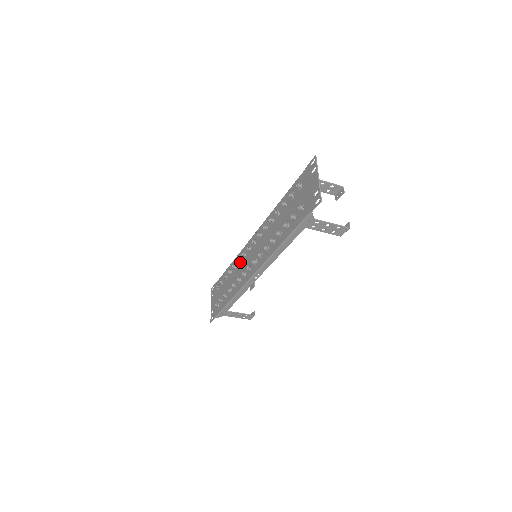
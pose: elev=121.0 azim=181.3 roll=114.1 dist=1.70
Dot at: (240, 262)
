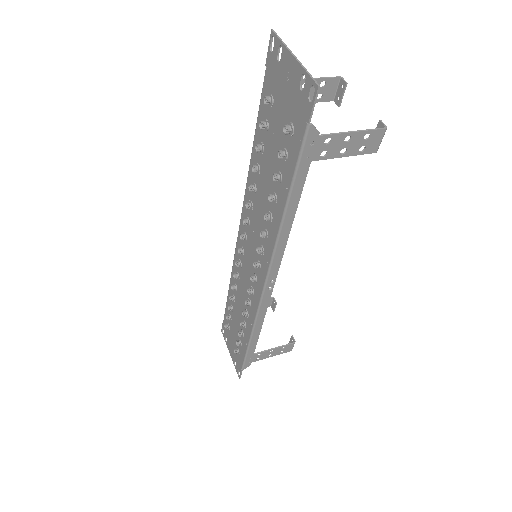
Dot at: (239, 277)
